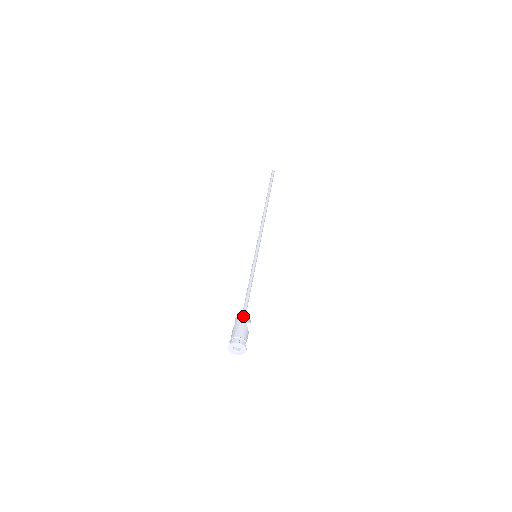
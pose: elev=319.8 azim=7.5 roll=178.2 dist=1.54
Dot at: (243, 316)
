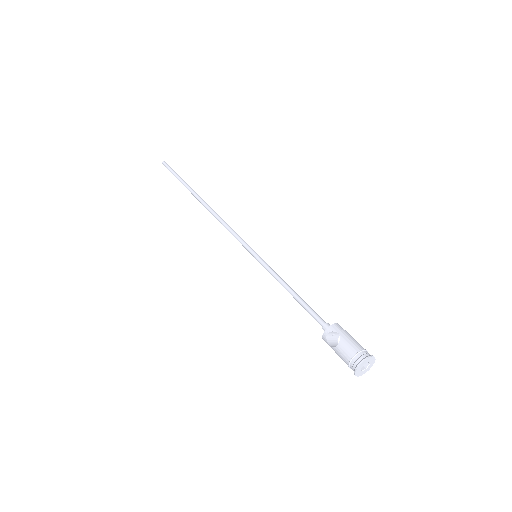
Dot at: occluded
